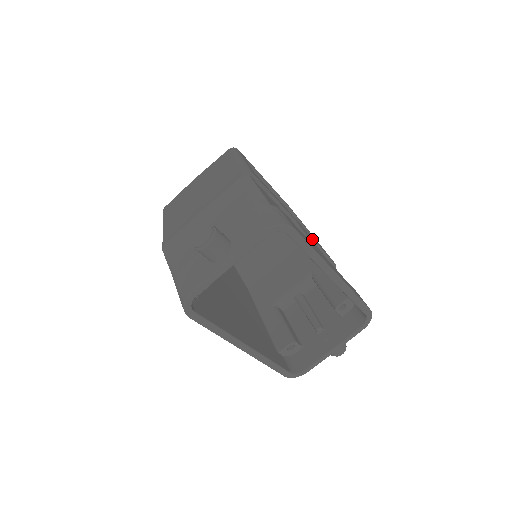
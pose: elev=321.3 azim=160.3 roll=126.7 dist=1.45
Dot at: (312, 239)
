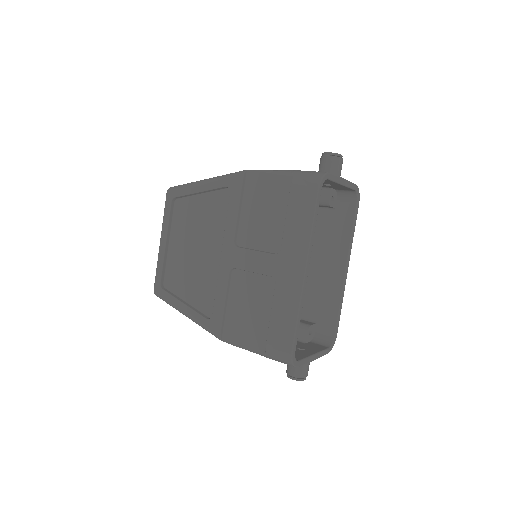
Dot at: occluded
